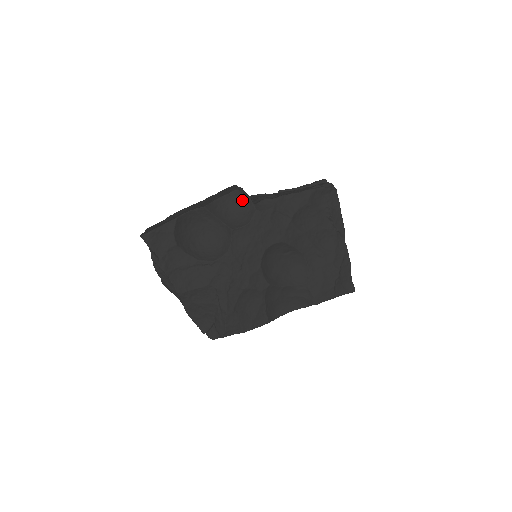
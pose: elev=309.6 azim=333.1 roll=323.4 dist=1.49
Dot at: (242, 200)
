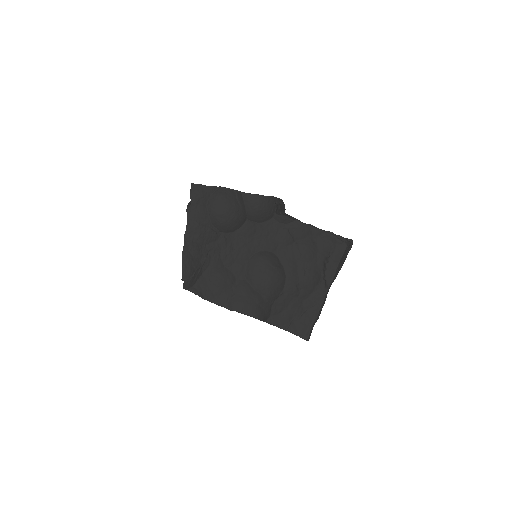
Dot at: (271, 206)
